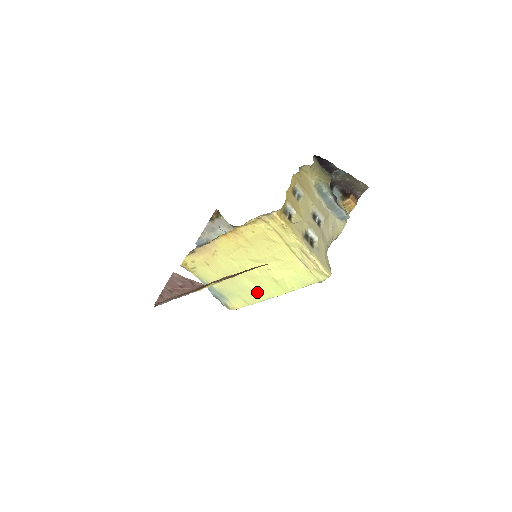
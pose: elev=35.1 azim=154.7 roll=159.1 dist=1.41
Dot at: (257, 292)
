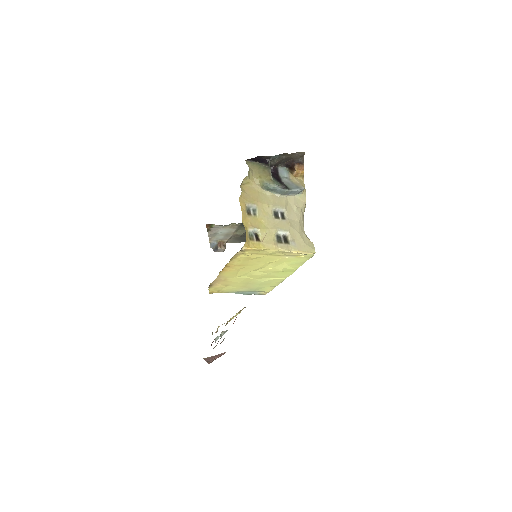
Dot at: (274, 280)
